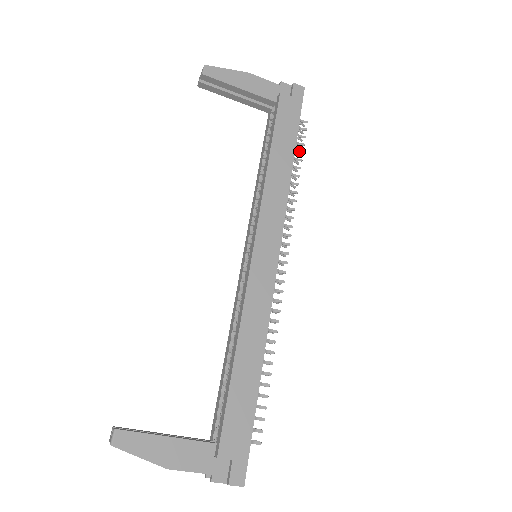
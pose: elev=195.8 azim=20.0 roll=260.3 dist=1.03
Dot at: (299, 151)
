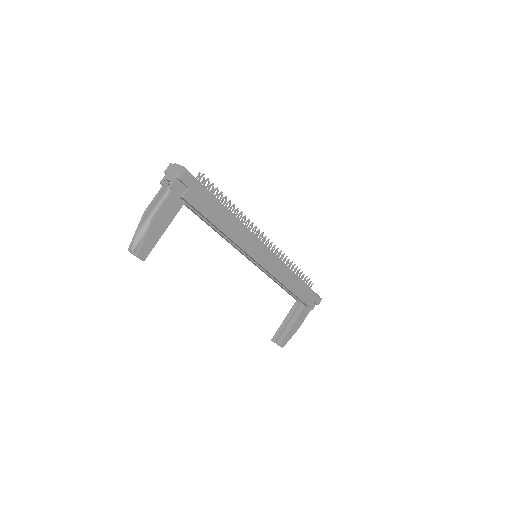
Dot at: (219, 194)
